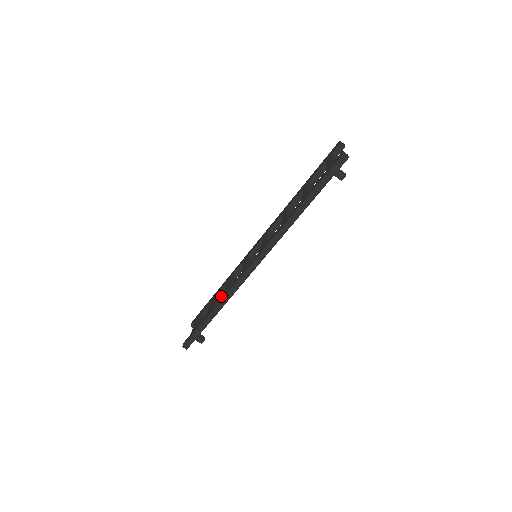
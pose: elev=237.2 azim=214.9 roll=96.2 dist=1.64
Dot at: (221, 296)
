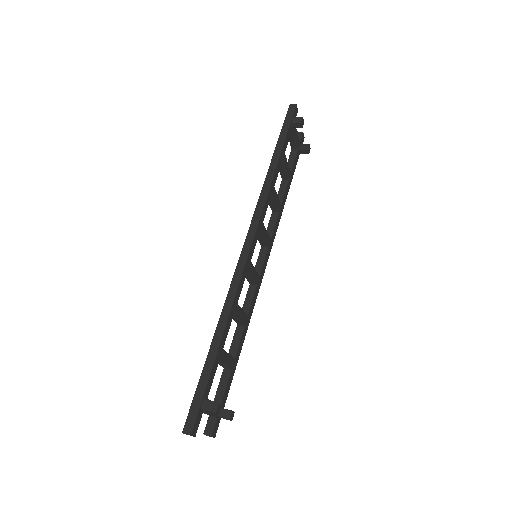
Dot at: (236, 353)
